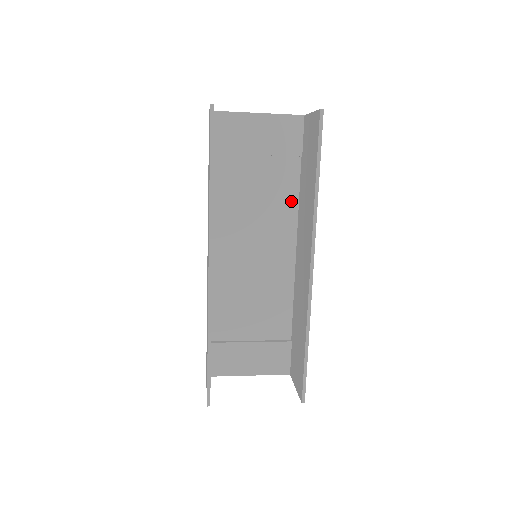
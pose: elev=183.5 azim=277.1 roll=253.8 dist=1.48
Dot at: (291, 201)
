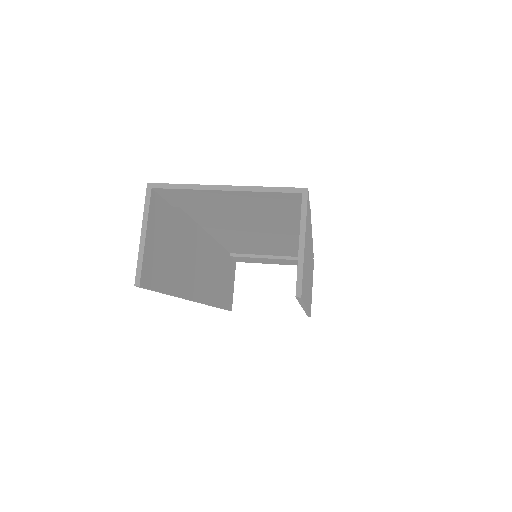
Dot at: (296, 223)
